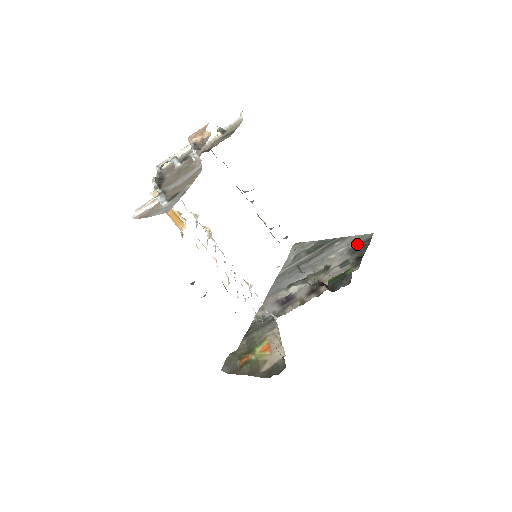
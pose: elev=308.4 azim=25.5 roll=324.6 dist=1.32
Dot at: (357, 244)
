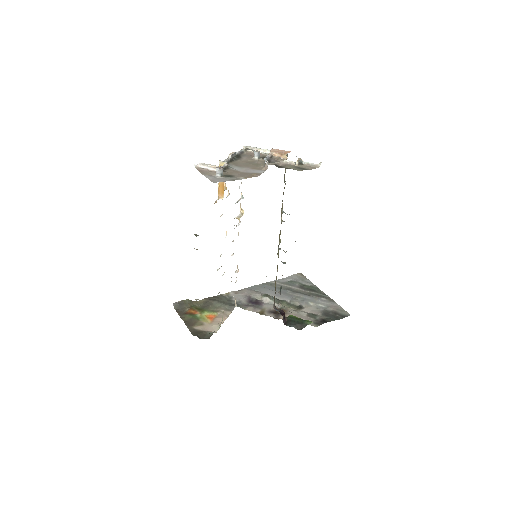
Dot at: (334, 311)
